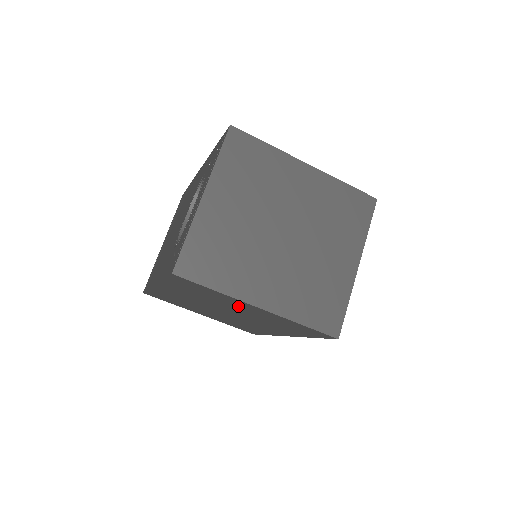
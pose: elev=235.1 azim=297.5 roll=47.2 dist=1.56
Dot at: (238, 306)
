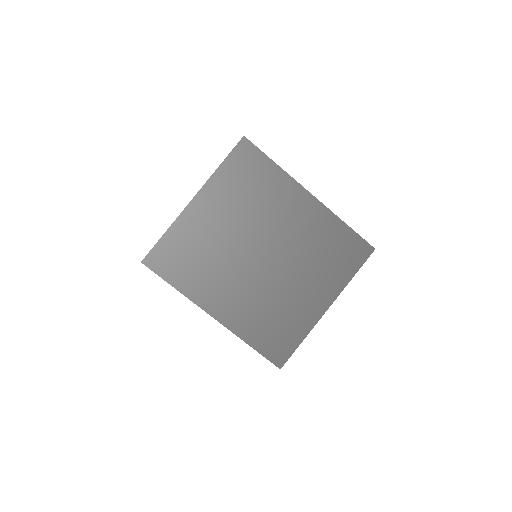
Dot at: occluded
